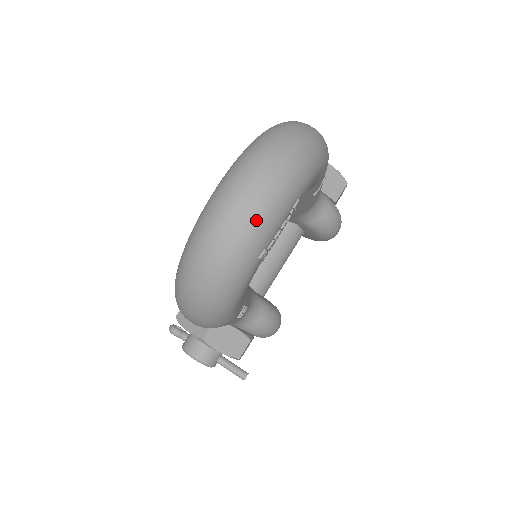
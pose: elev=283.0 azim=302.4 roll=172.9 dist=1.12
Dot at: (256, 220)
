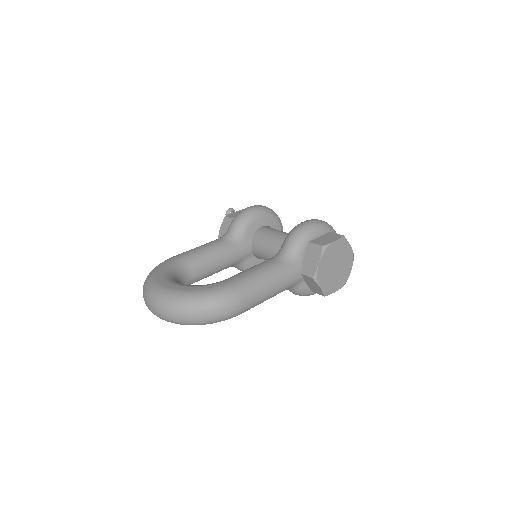
Dot at: (153, 313)
